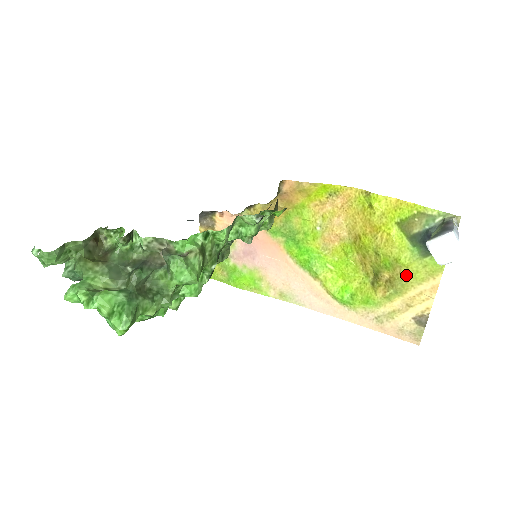
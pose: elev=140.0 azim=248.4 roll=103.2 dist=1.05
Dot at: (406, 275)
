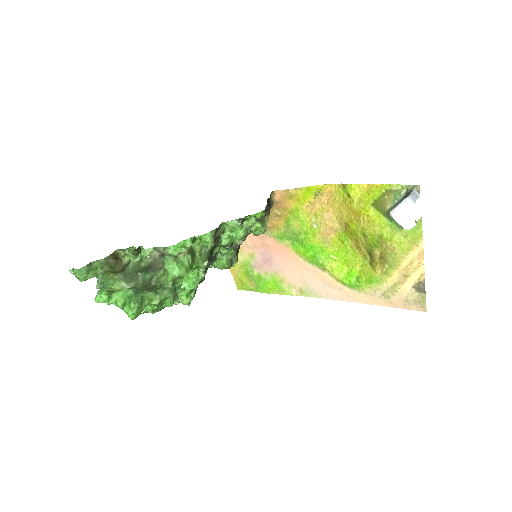
Dot at: (392, 248)
